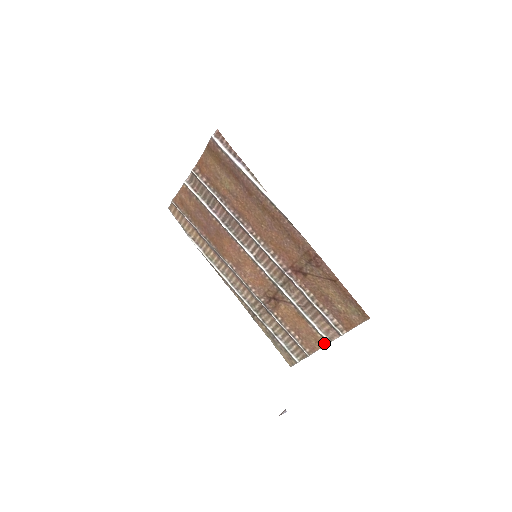
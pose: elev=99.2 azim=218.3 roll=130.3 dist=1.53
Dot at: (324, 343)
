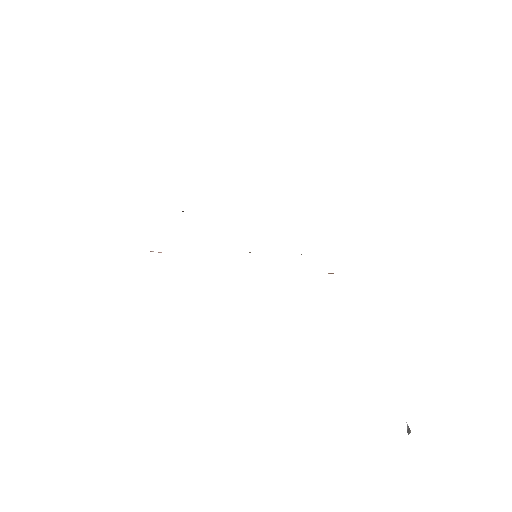
Dot at: occluded
